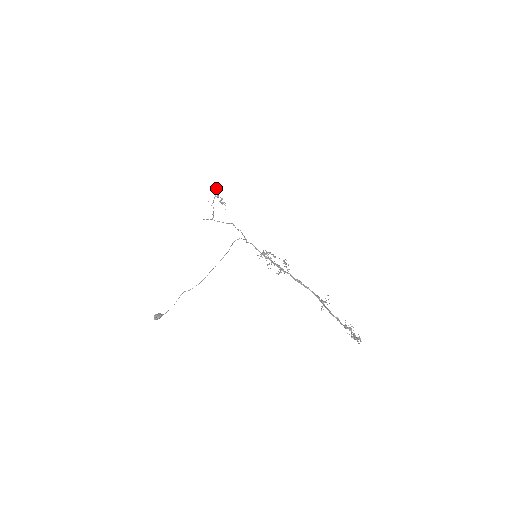
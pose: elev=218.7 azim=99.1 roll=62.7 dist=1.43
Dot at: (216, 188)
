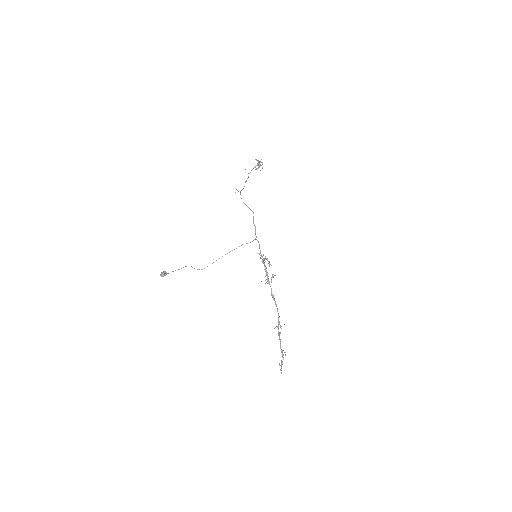
Dot at: (258, 167)
